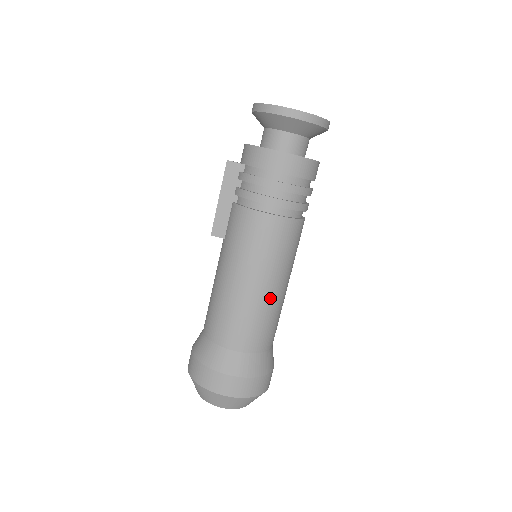
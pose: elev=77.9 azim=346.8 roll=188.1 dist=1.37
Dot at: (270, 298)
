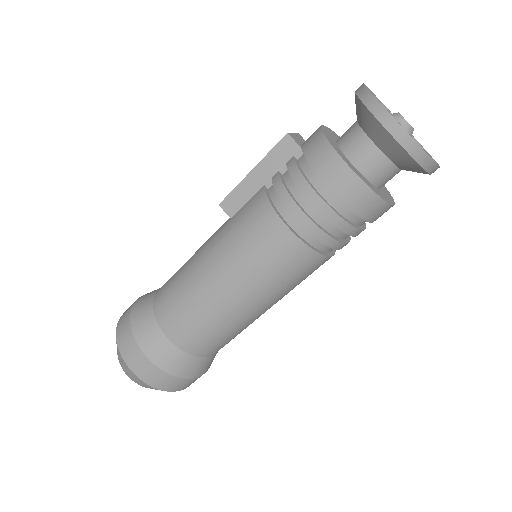
Dot at: (239, 315)
